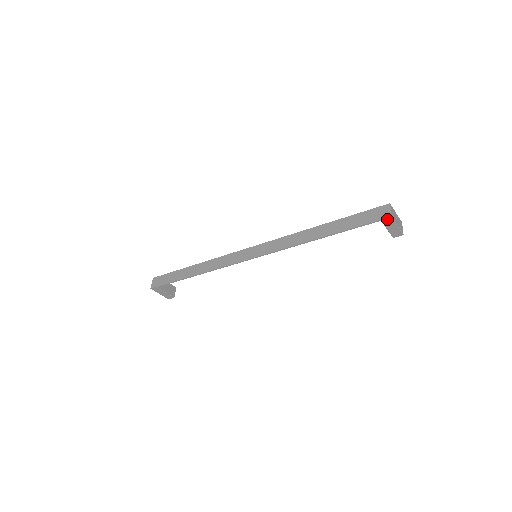
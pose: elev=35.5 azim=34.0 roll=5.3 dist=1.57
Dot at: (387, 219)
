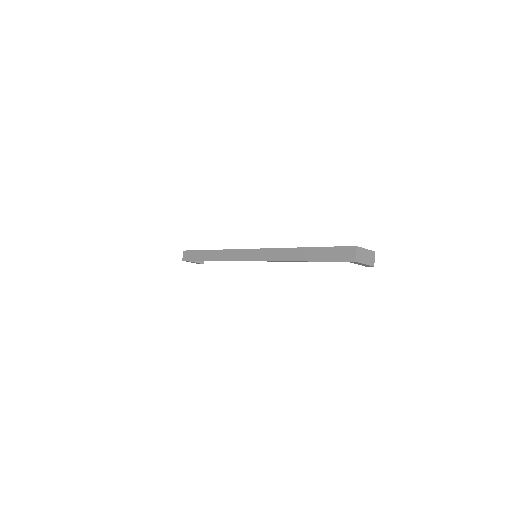
Dot at: (352, 262)
